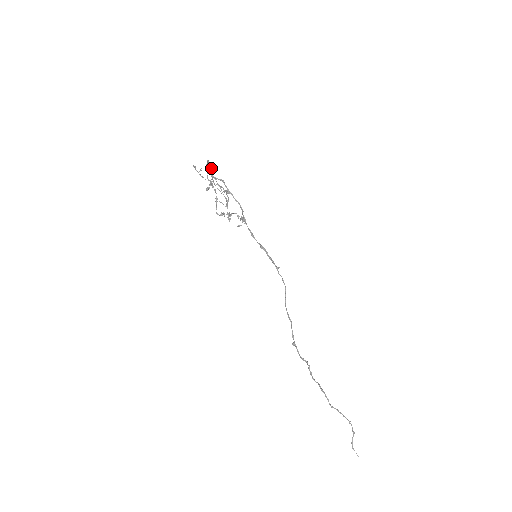
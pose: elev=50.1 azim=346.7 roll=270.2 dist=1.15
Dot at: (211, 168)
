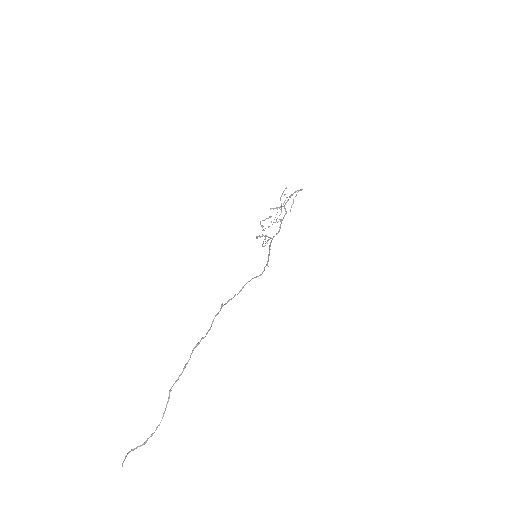
Dot at: (302, 189)
